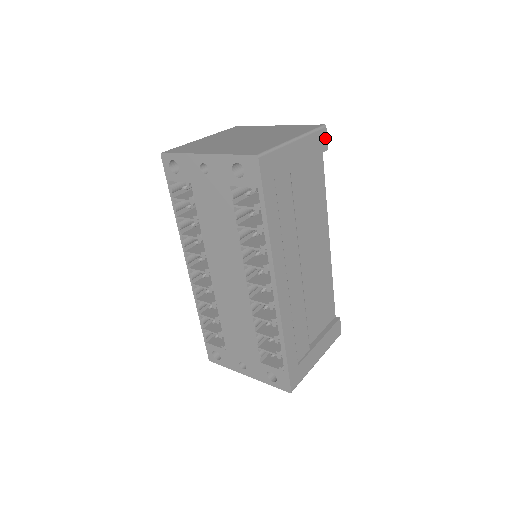
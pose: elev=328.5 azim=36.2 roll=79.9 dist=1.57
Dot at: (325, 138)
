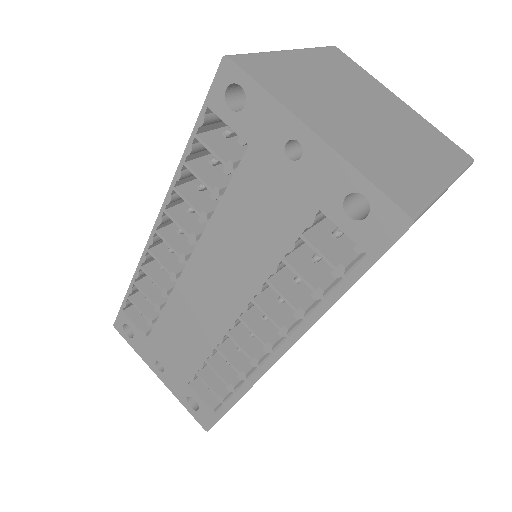
Dot at: occluded
